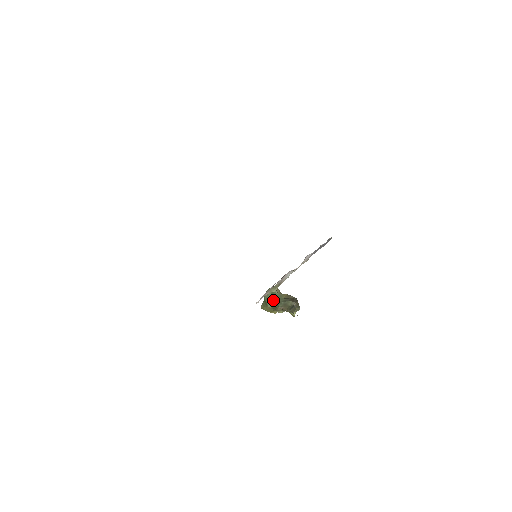
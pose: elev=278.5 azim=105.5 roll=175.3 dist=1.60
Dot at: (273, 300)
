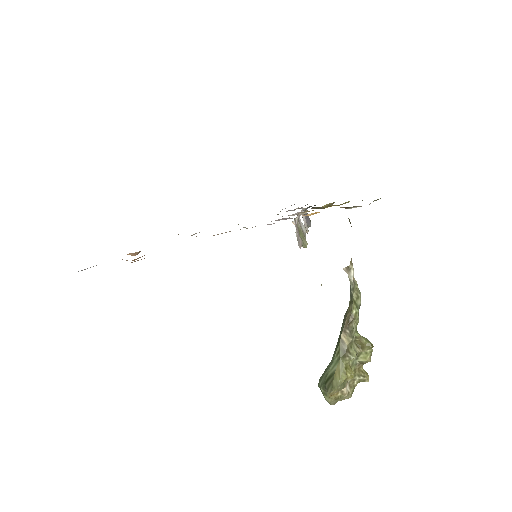
Dot at: (332, 359)
